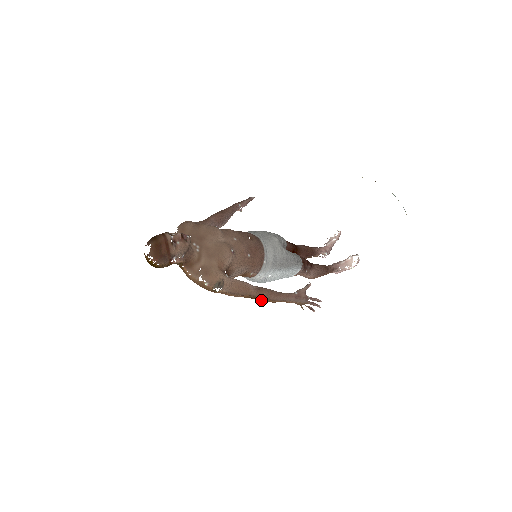
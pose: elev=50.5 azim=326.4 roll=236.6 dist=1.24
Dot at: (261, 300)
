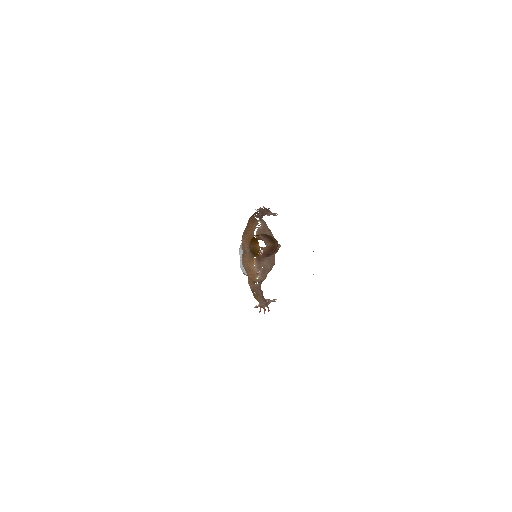
Dot at: (255, 296)
